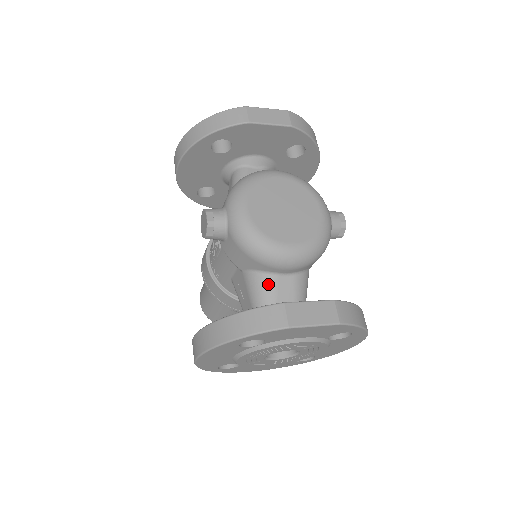
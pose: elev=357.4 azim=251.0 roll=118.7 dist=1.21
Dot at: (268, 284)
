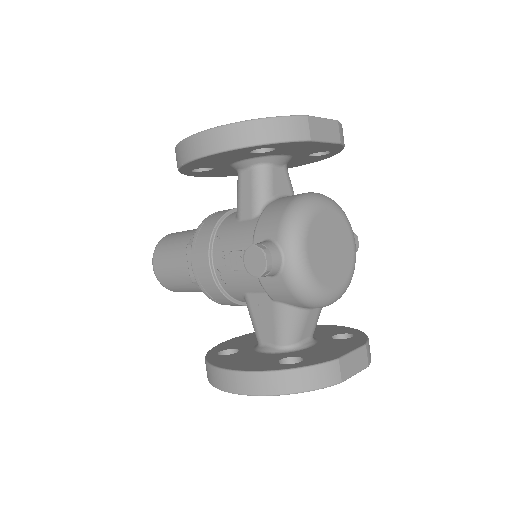
Dot at: (300, 318)
